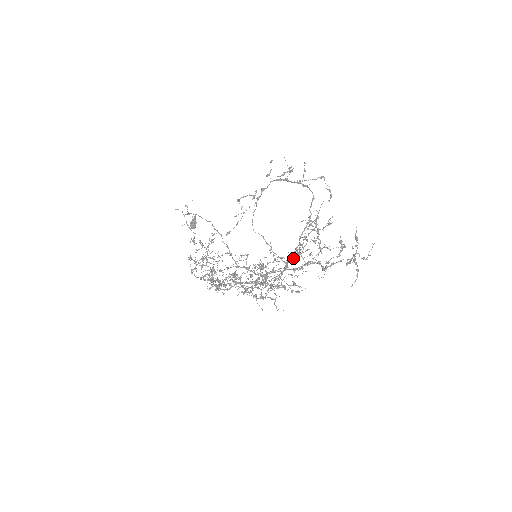
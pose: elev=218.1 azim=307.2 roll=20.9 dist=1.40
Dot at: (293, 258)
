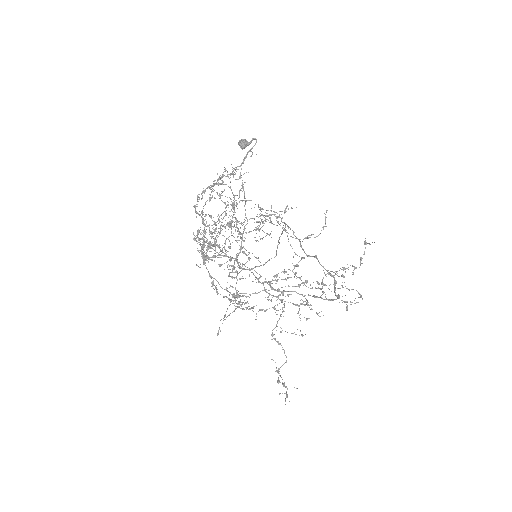
Dot at: (294, 232)
